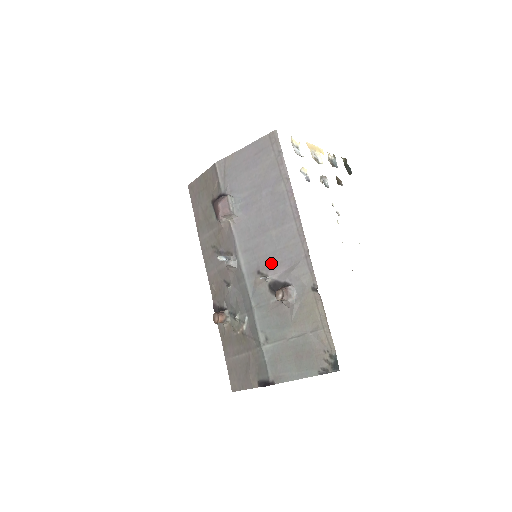
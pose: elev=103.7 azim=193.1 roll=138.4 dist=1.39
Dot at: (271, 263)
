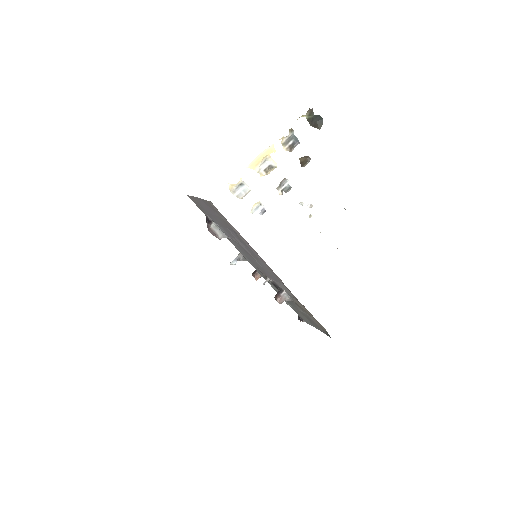
Dot at: (265, 273)
